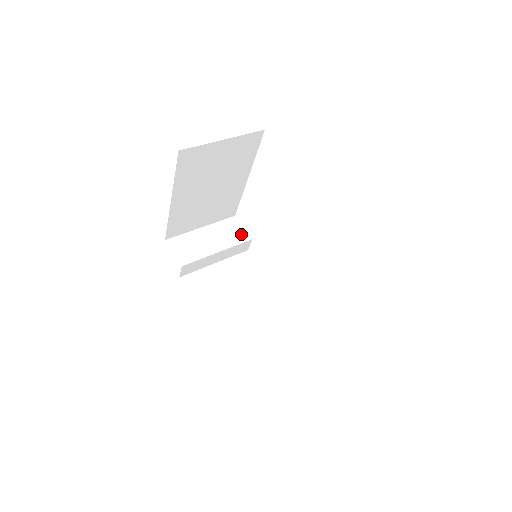
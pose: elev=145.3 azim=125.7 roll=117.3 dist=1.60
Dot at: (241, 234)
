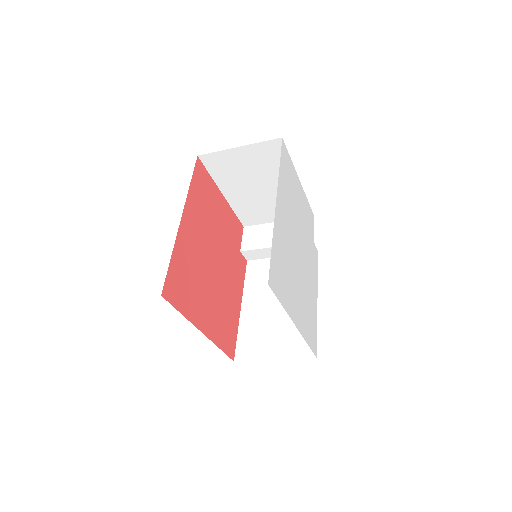
Dot at: occluded
